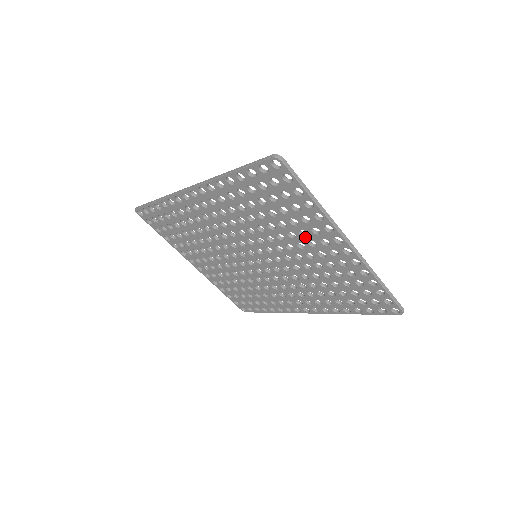
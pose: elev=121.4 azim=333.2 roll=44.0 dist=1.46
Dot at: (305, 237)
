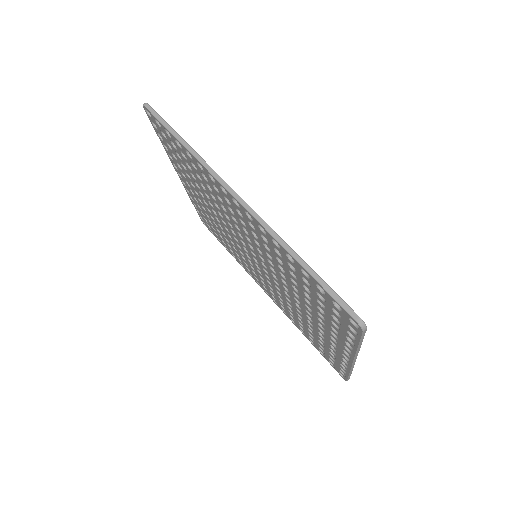
Dot at: (320, 321)
